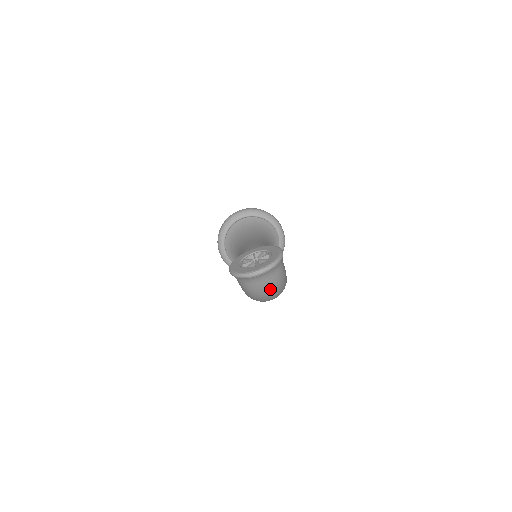
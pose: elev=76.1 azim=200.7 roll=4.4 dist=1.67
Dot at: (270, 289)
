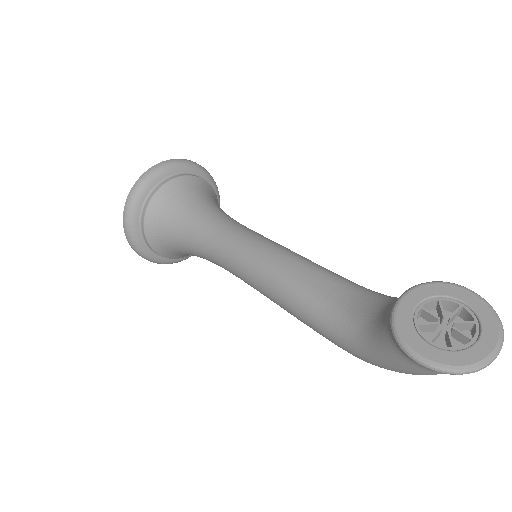
Dot at: occluded
